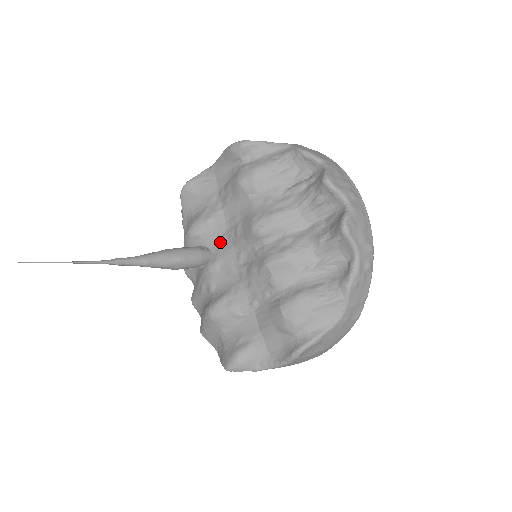
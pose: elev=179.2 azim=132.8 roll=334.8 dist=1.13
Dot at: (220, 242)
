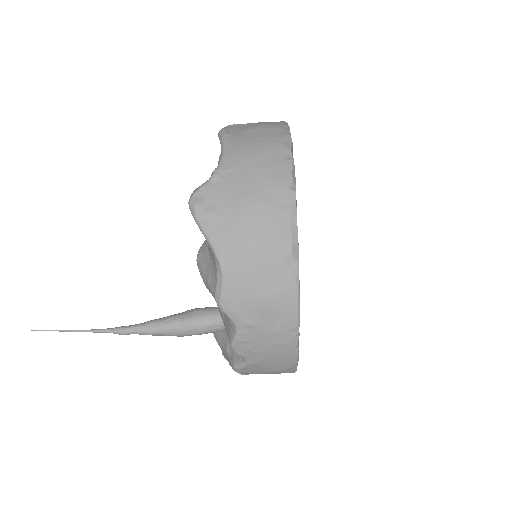
Dot at: occluded
